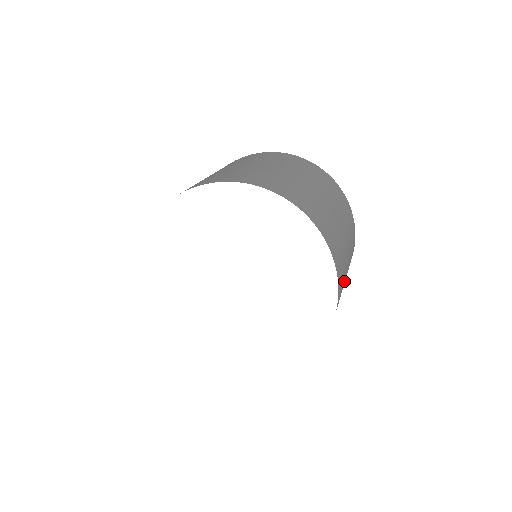
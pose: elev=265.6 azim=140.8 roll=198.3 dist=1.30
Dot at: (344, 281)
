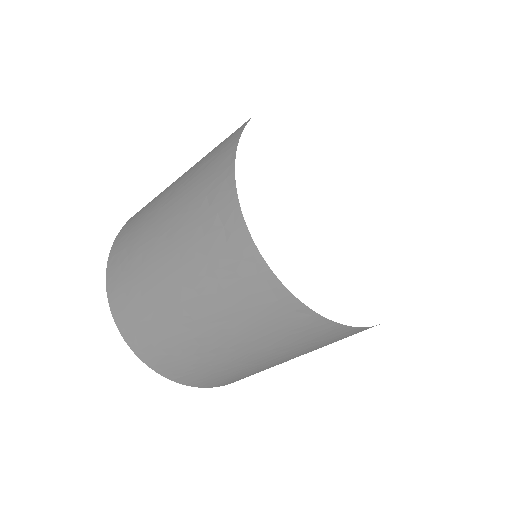
Dot at: occluded
